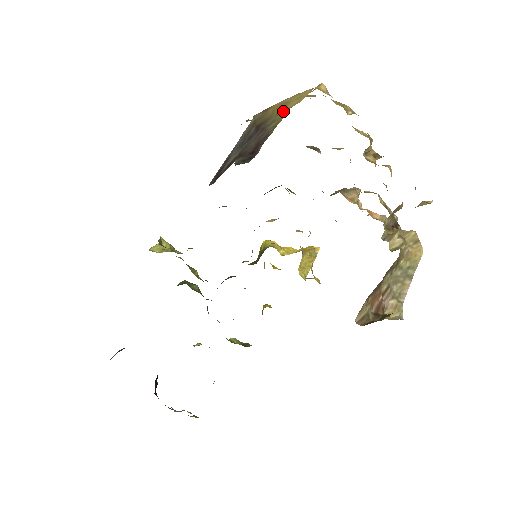
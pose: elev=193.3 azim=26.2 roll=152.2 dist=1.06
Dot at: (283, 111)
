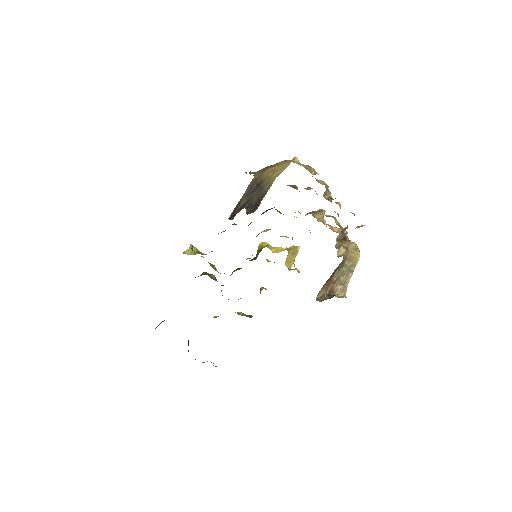
Dot at: (273, 177)
